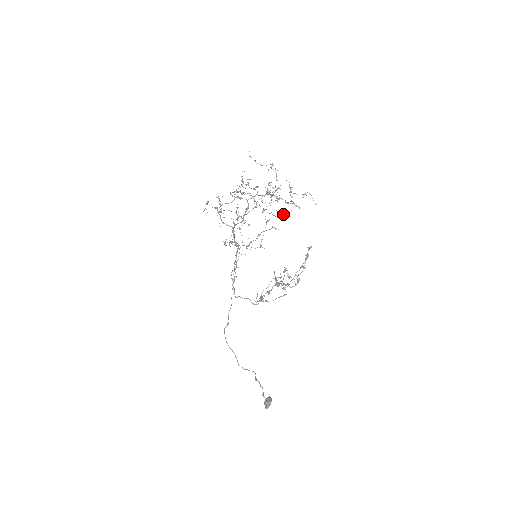
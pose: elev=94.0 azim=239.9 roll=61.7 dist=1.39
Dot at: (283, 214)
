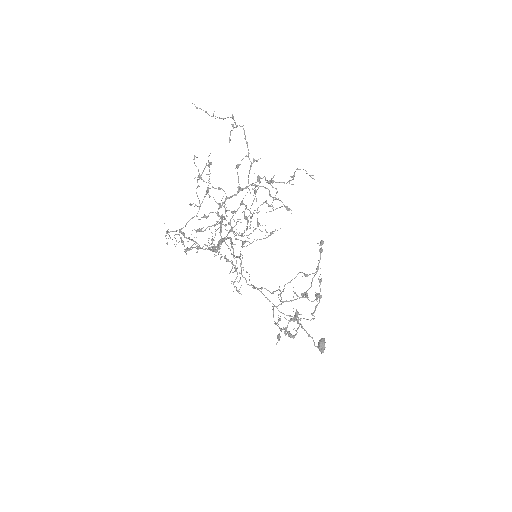
Dot at: occluded
